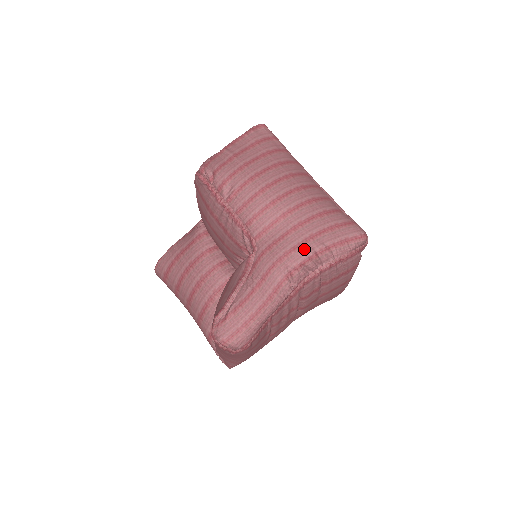
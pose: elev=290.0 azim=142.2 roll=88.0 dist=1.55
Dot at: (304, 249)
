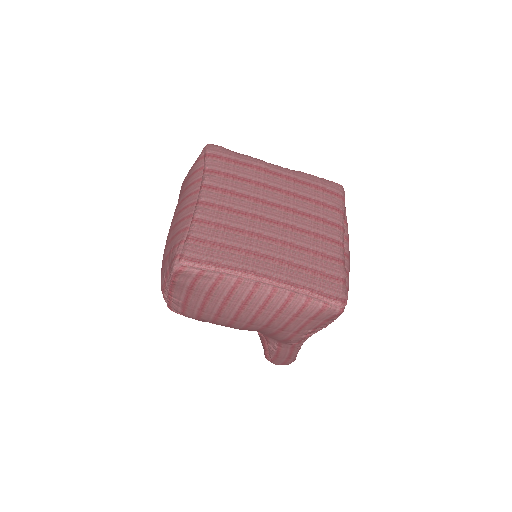
Dot at: (295, 339)
